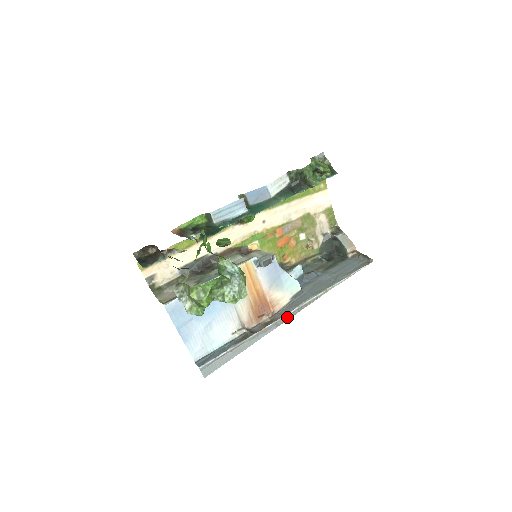
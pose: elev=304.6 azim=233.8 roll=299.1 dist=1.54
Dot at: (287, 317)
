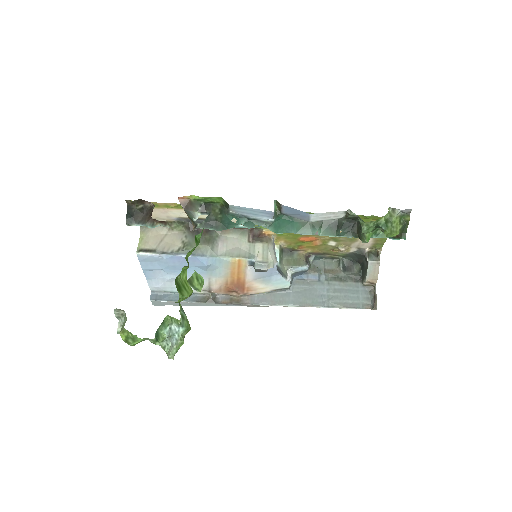
Dot at: (255, 305)
